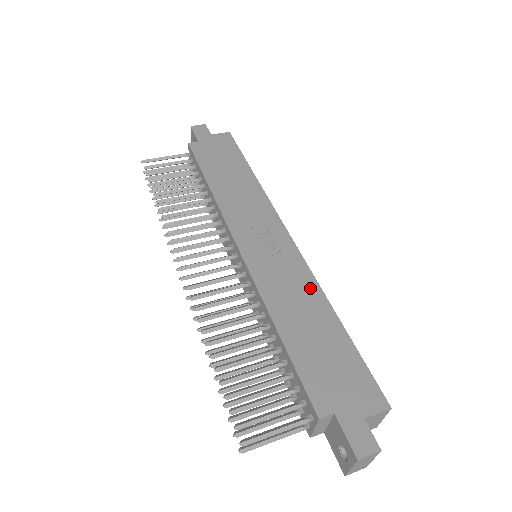
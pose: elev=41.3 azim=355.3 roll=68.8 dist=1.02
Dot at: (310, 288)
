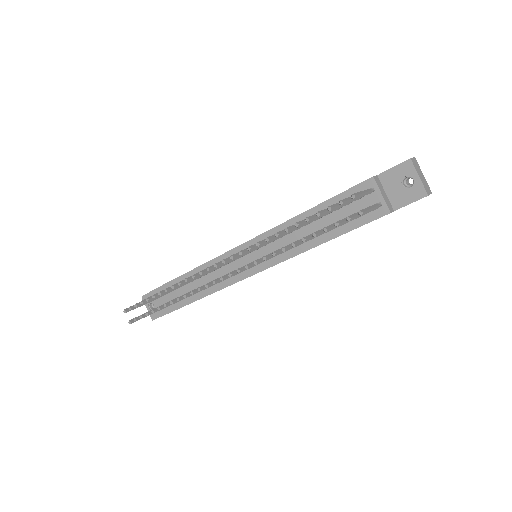
Dot at: occluded
